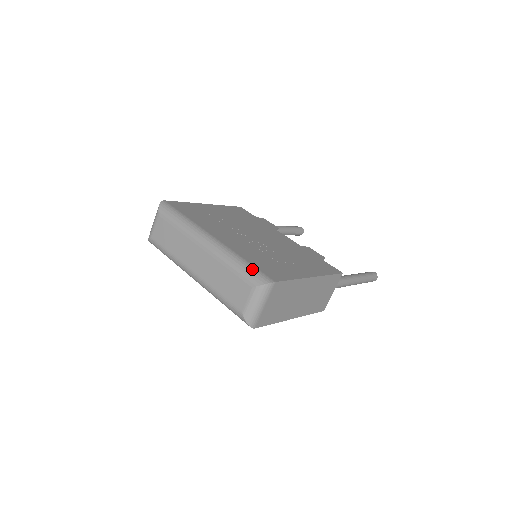
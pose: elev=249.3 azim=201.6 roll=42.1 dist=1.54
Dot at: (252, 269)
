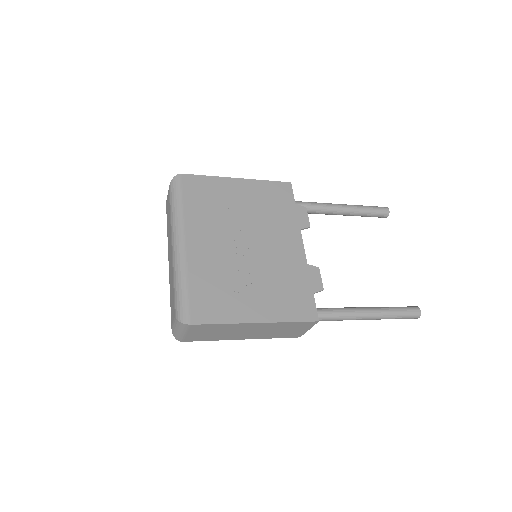
Dot at: (183, 299)
